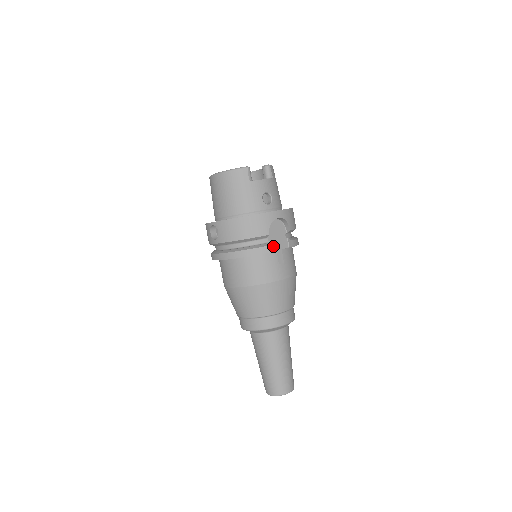
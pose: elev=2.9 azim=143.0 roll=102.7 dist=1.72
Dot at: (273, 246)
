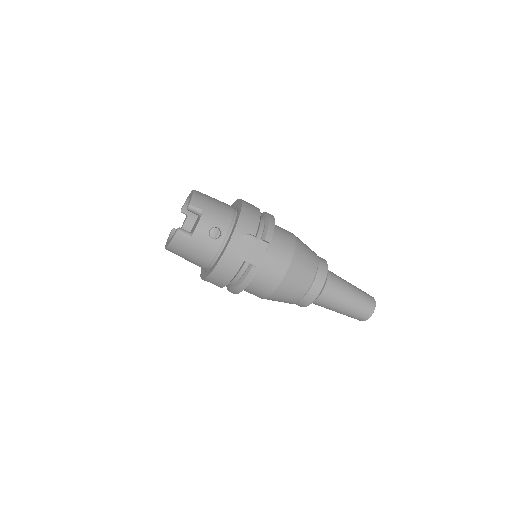
Dot at: (256, 260)
